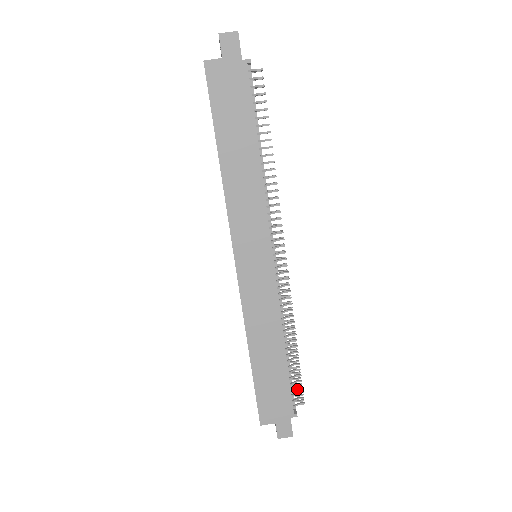
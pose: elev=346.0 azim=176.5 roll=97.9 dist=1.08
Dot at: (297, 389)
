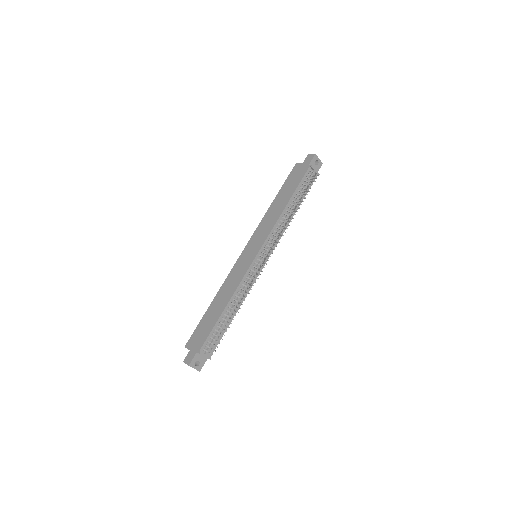
Dot at: occluded
